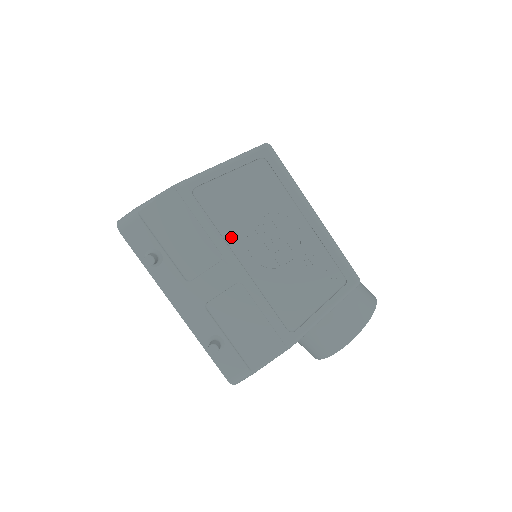
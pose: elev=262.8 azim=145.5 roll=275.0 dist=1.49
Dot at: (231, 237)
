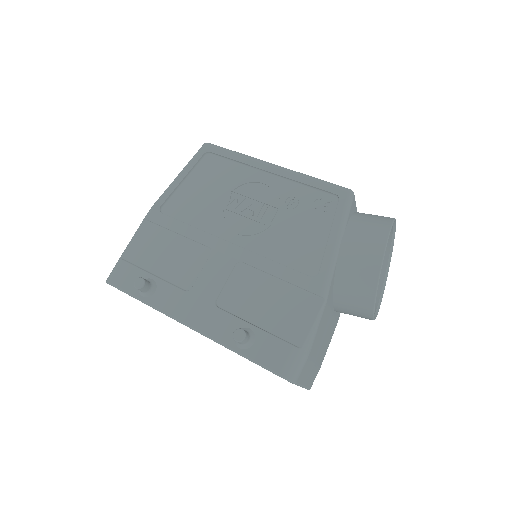
Dot at: (210, 227)
